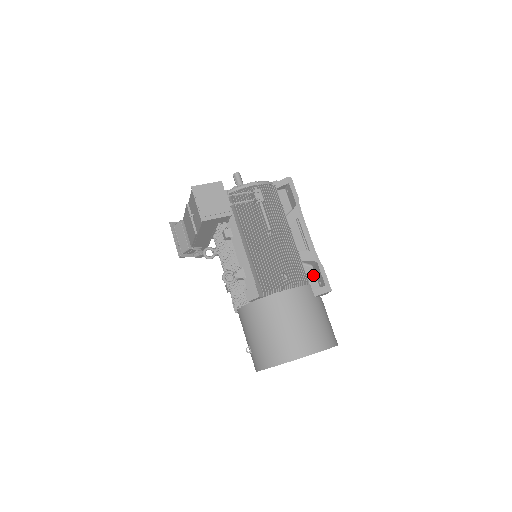
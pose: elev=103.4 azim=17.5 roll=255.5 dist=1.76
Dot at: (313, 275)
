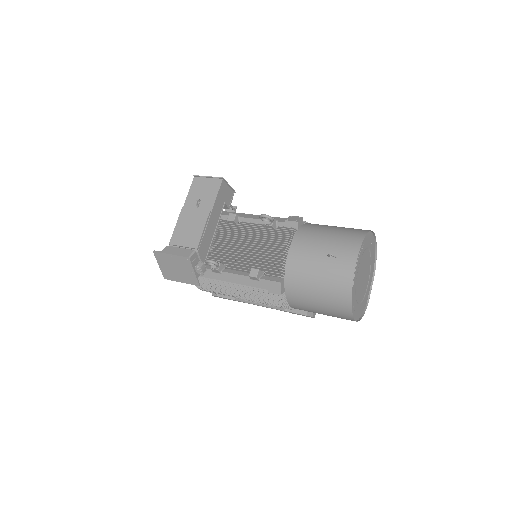
Dot at: occluded
